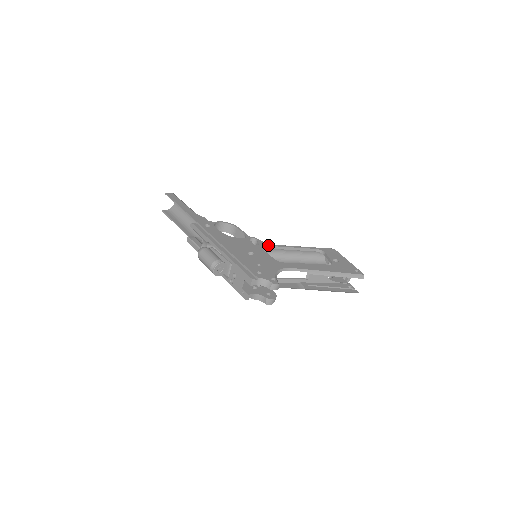
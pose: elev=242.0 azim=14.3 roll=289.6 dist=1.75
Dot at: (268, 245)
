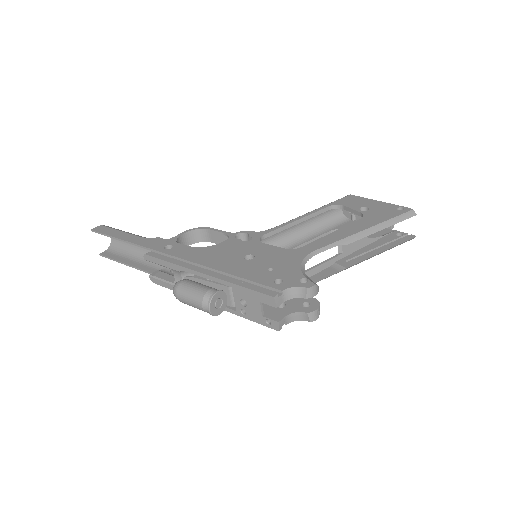
Dot at: (265, 233)
